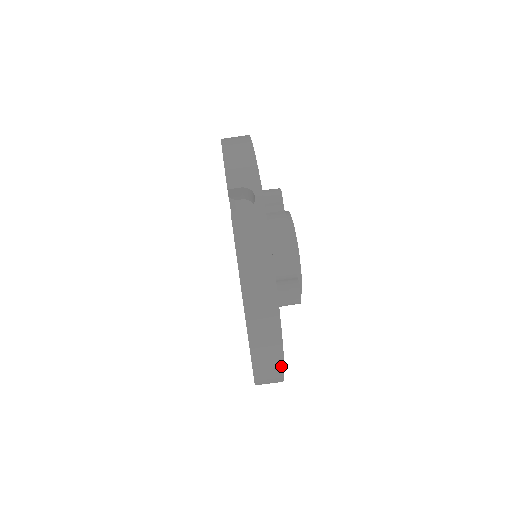
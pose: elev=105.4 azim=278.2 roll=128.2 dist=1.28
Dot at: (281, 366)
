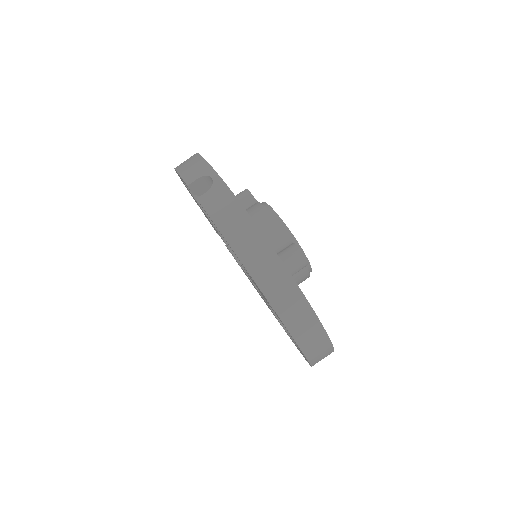
Dot at: (313, 316)
